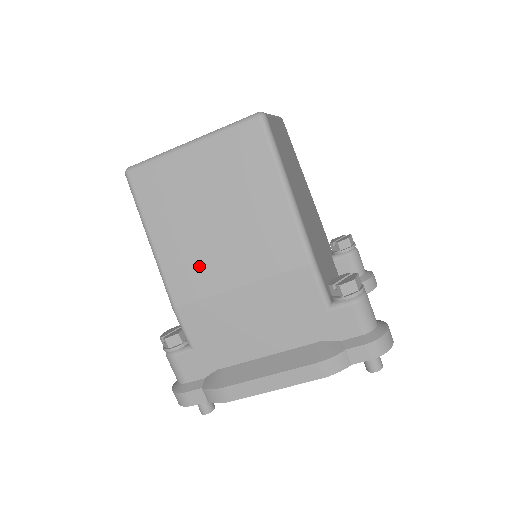
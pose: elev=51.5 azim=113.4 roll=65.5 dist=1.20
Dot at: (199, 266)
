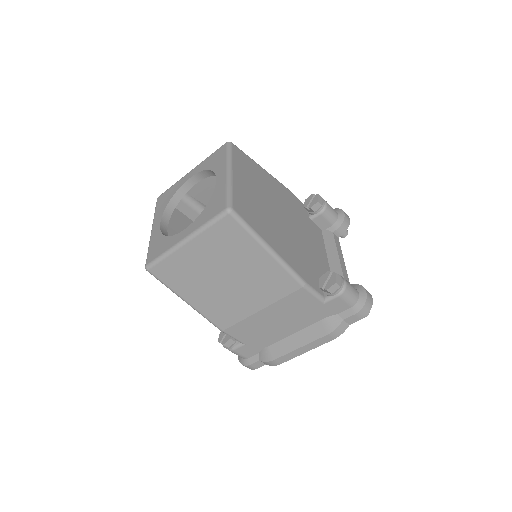
Dot at: (228, 307)
